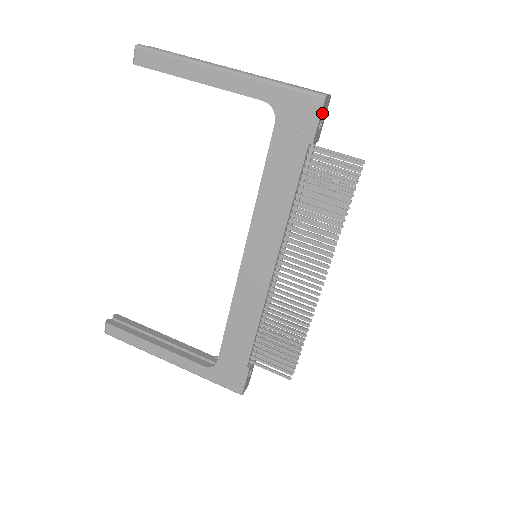
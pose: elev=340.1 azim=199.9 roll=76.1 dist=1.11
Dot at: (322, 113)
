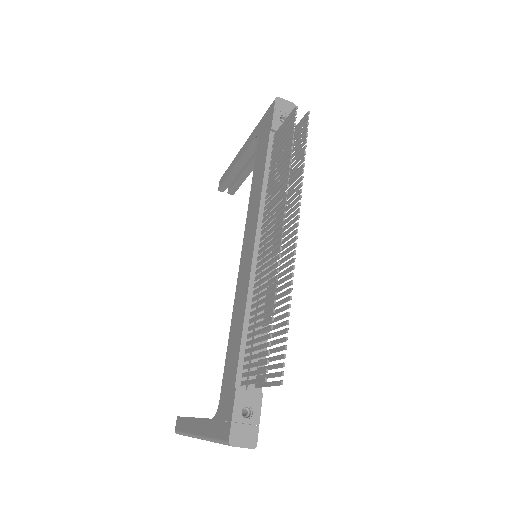
Dot at: (279, 110)
